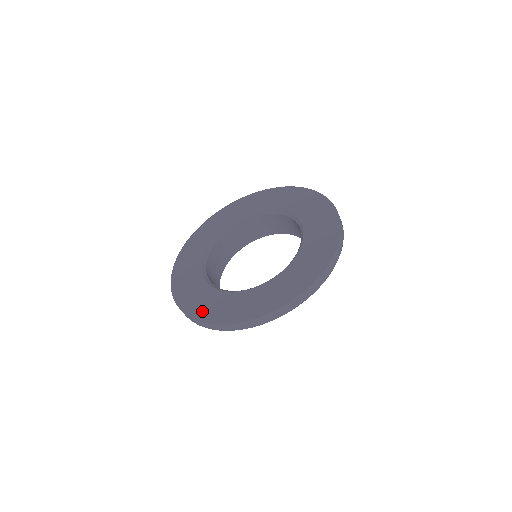
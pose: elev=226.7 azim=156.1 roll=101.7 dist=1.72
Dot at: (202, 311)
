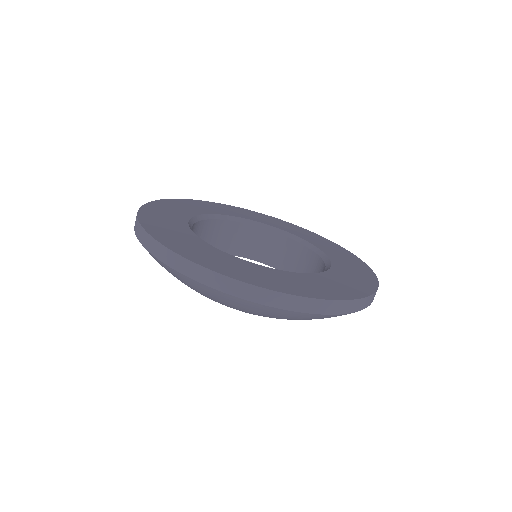
Dot at: (301, 289)
